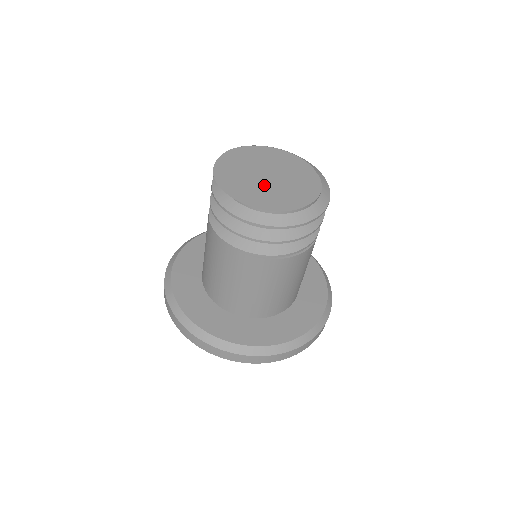
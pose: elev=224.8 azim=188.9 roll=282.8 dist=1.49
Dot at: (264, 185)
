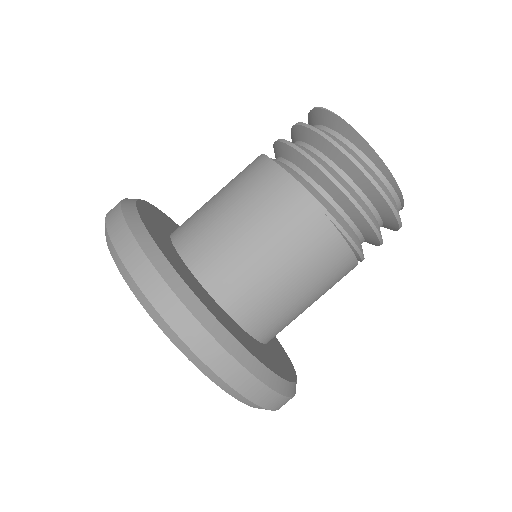
Dot at: occluded
